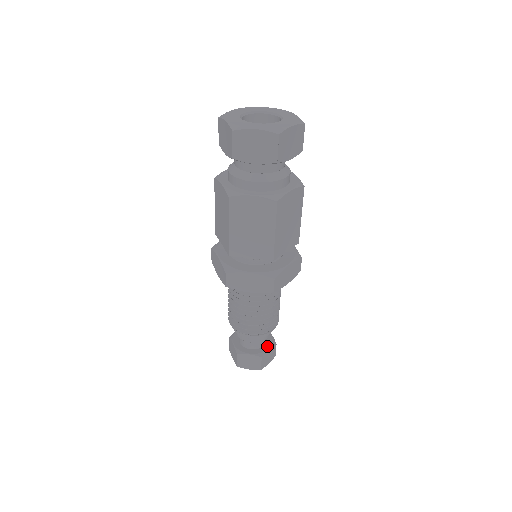
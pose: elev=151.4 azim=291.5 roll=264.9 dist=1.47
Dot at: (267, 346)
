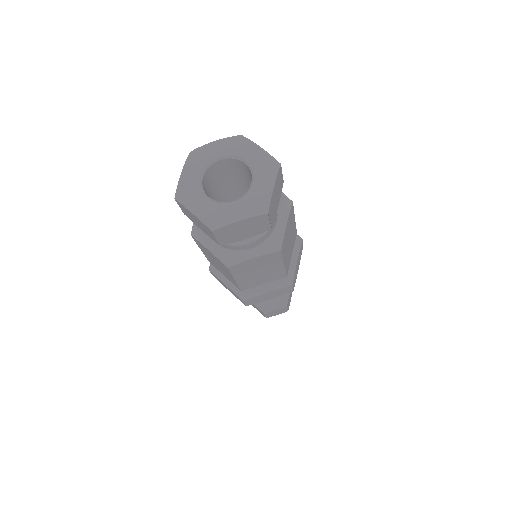
Dot at: (275, 306)
